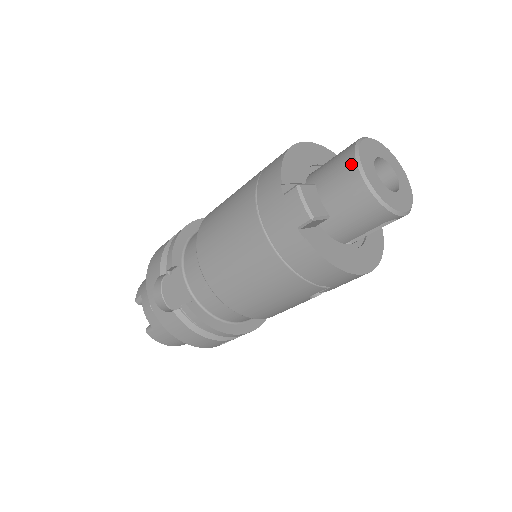
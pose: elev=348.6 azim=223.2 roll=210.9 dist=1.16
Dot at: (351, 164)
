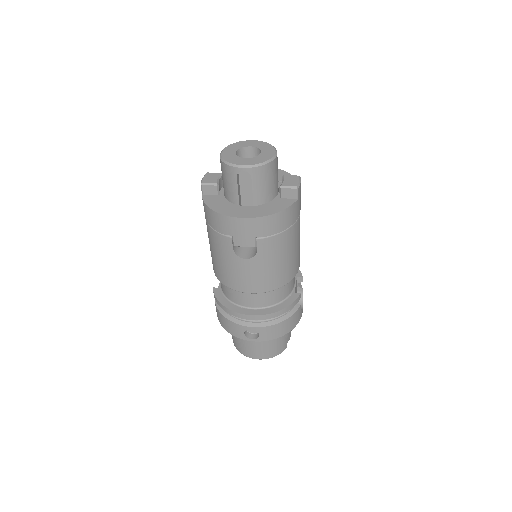
Dot at: occluded
